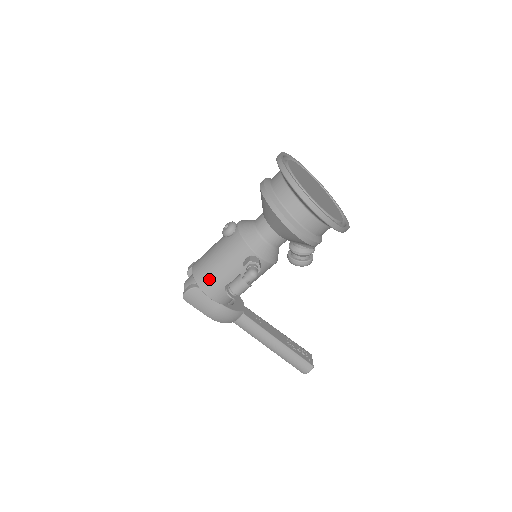
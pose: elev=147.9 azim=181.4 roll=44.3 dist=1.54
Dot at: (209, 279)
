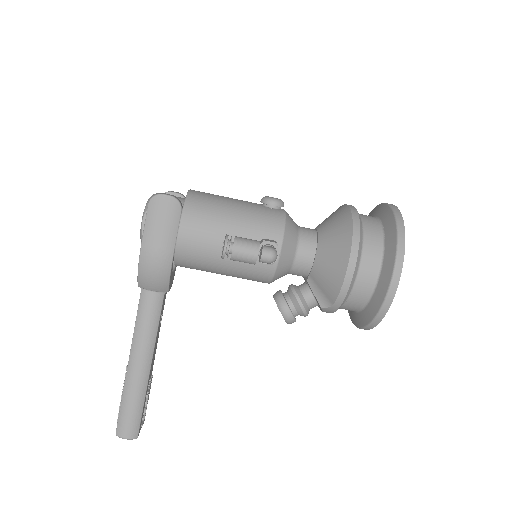
Dot at: (205, 213)
